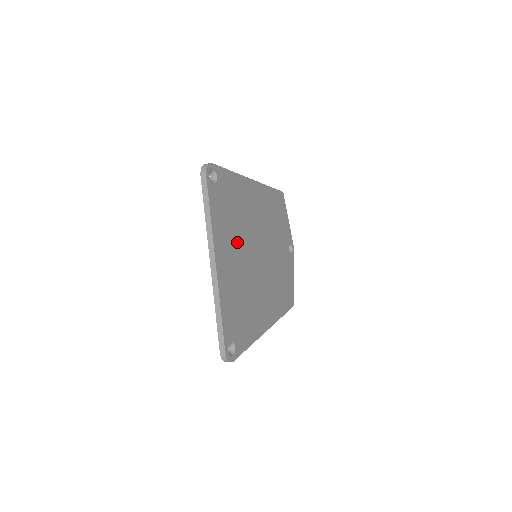
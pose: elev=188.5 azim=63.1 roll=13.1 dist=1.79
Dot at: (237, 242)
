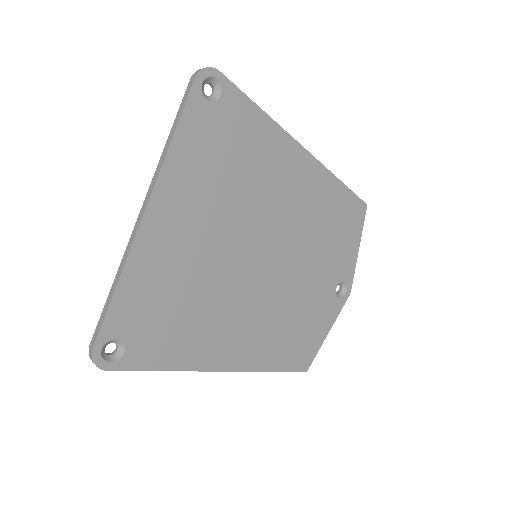
Dot at: (217, 210)
